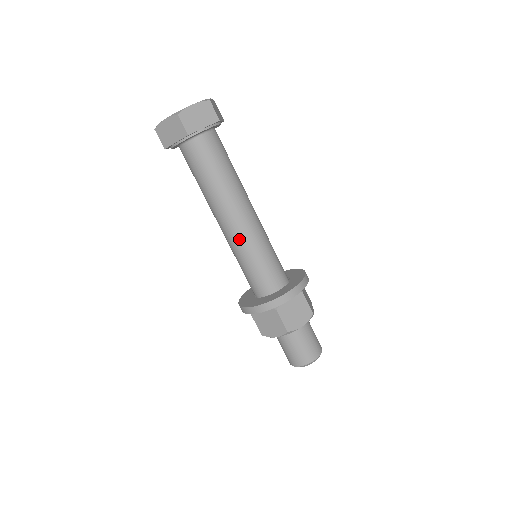
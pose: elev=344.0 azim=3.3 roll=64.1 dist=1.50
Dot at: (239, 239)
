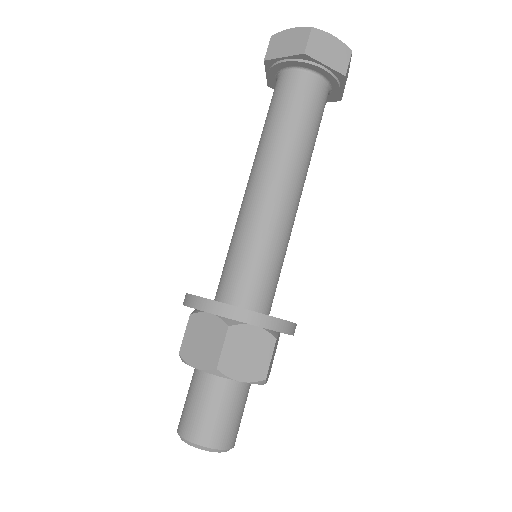
Dot at: (240, 211)
